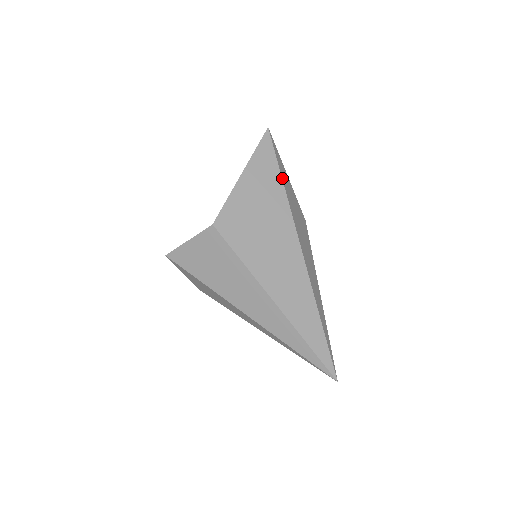
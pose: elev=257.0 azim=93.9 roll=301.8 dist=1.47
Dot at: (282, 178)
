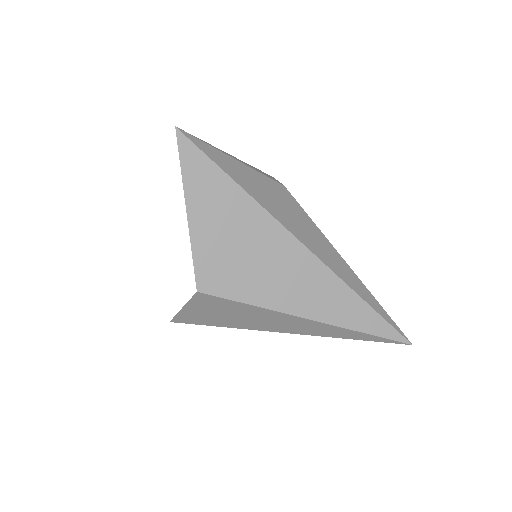
Dot at: (233, 179)
